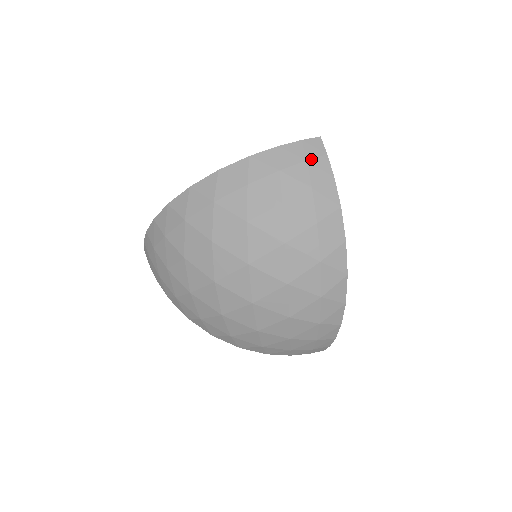
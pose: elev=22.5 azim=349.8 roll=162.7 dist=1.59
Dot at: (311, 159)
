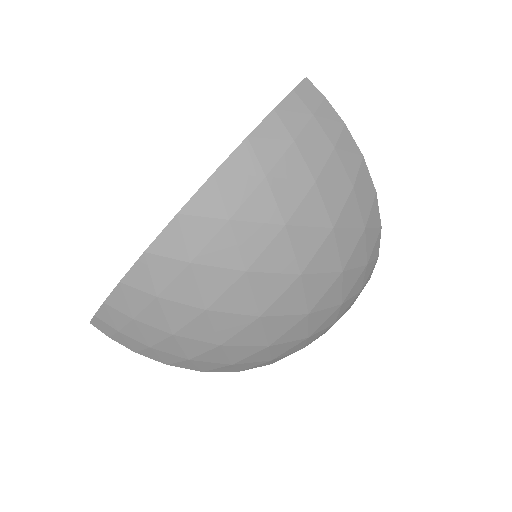
Dot at: (316, 111)
